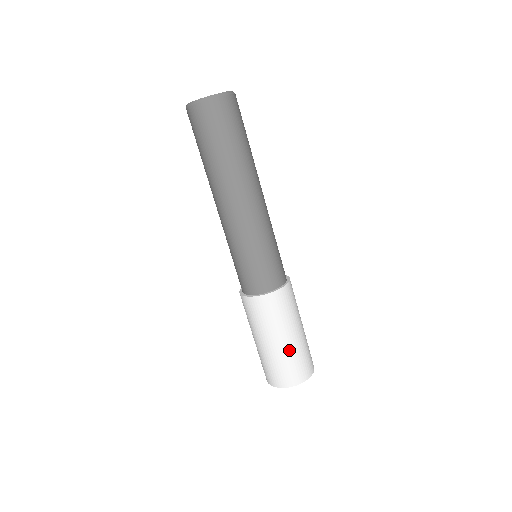
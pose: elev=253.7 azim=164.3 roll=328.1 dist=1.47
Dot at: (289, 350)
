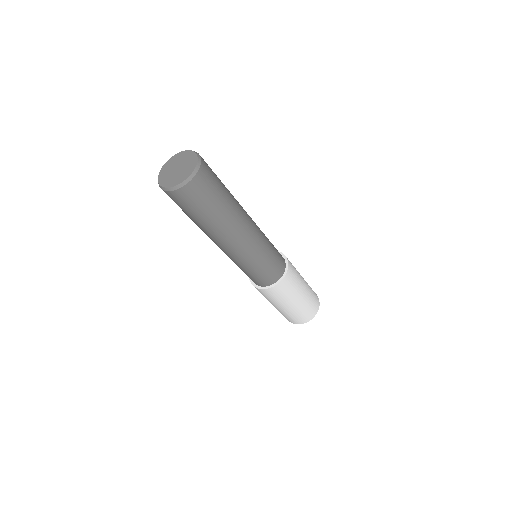
Dot at: (306, 298)
